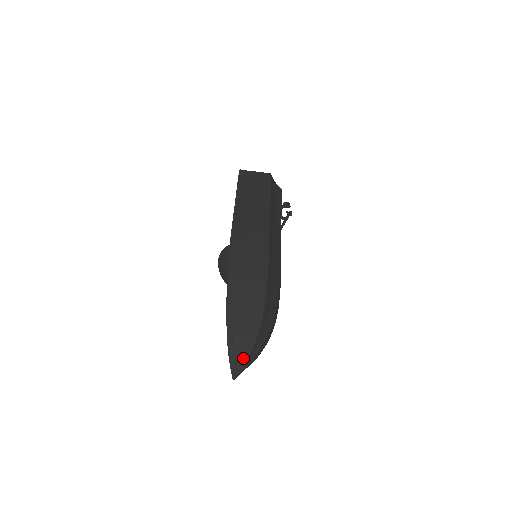
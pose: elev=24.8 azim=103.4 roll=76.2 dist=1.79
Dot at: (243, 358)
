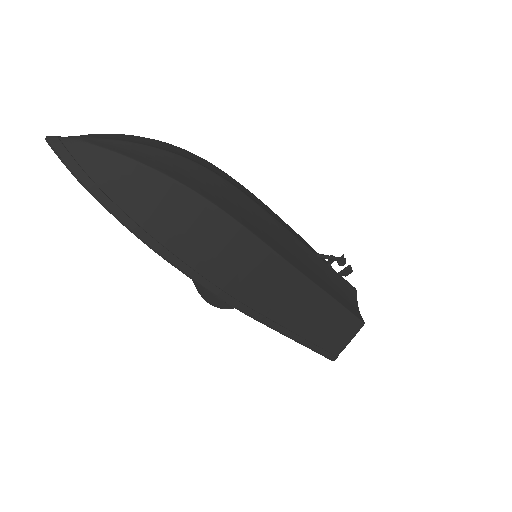
Dot at: occluded
